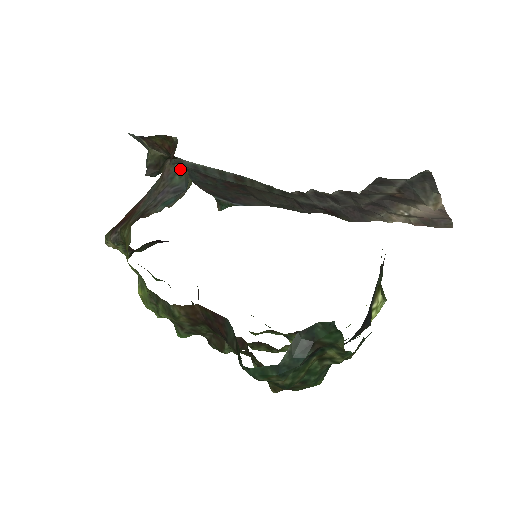
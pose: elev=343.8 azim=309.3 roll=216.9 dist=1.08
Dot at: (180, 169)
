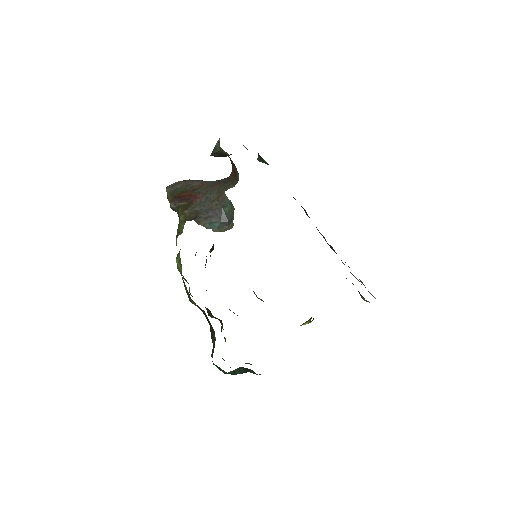
Dot at: (231, 206)
